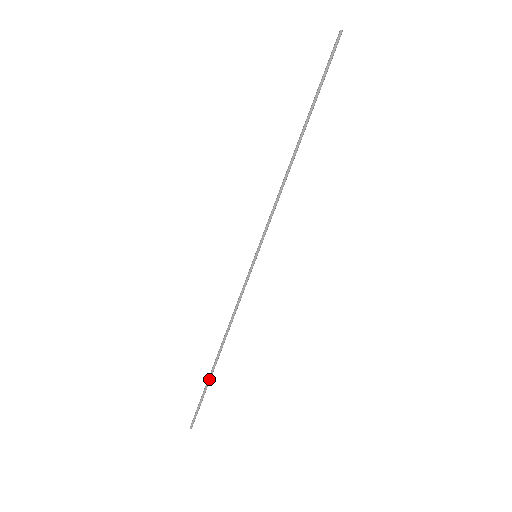
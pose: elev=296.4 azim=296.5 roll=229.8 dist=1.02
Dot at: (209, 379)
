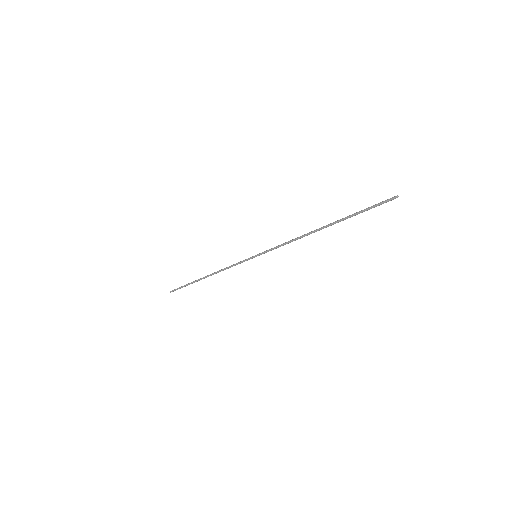
Dot at: occluded
